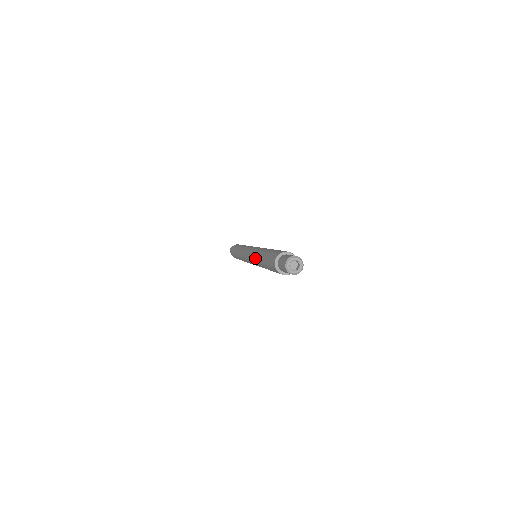
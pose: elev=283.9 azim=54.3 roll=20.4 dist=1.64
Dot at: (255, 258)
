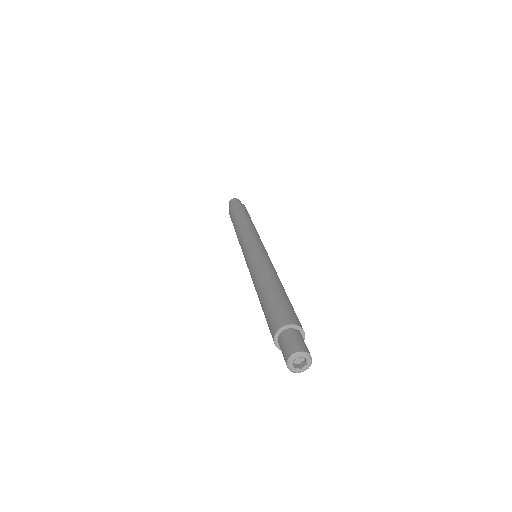
Dot at: (253, 276)
